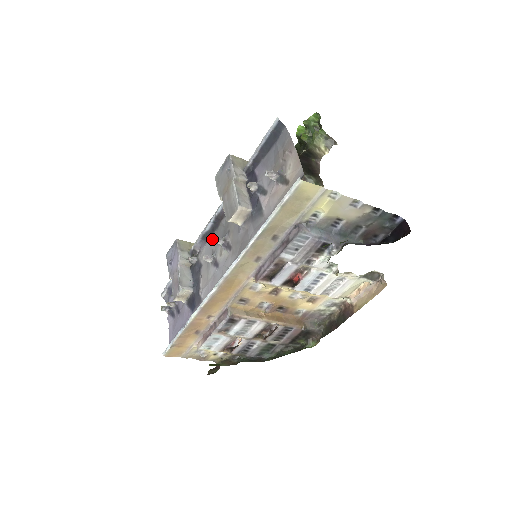
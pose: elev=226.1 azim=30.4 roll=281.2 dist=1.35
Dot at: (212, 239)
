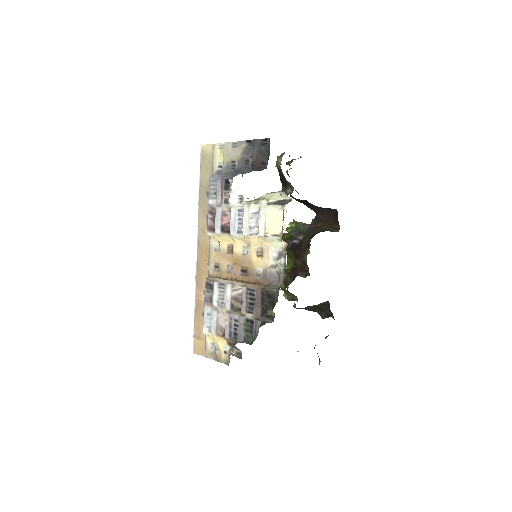
Dot at: occluded
